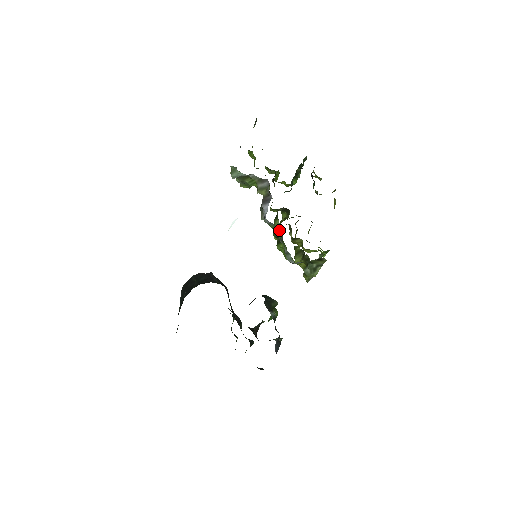
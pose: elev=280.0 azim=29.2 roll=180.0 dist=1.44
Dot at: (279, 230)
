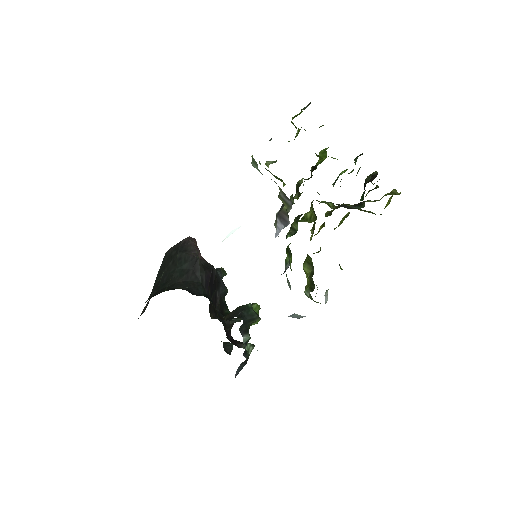
Dot at: (289, 250)
